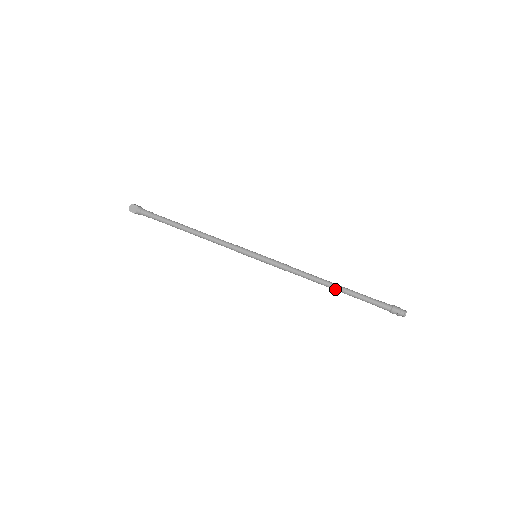
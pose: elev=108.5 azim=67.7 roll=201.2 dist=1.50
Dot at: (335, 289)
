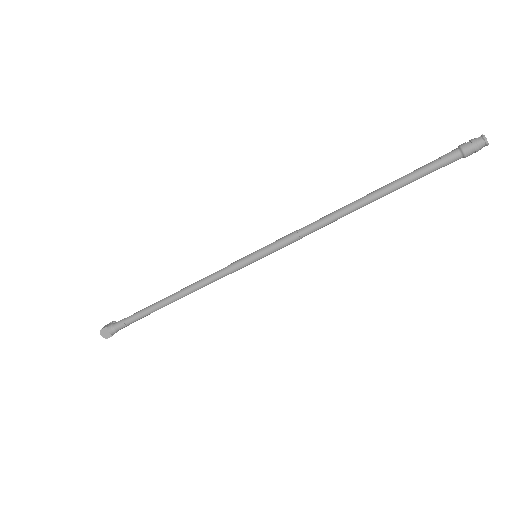
Dot at: (372, 201)
